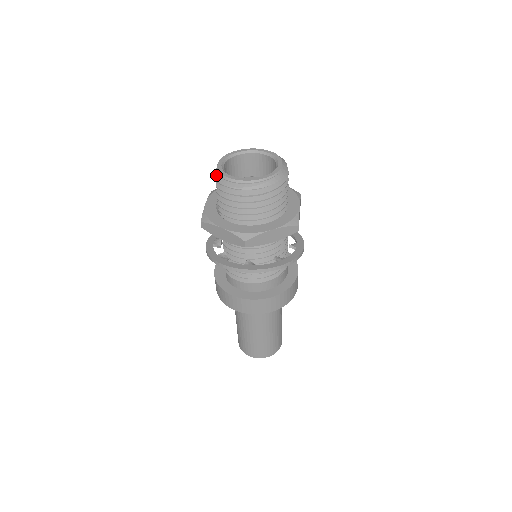
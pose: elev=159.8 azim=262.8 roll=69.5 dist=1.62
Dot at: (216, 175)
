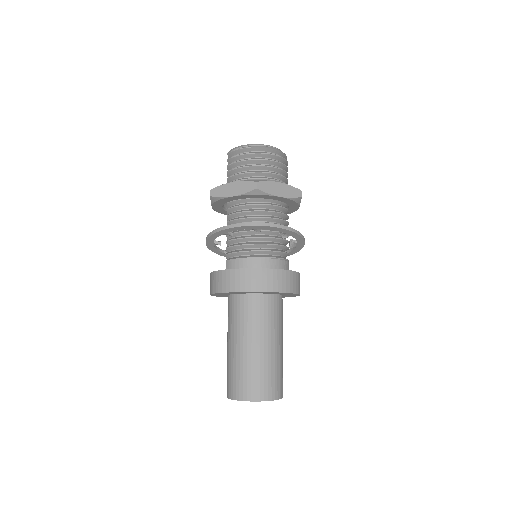
Dot at: occluded
